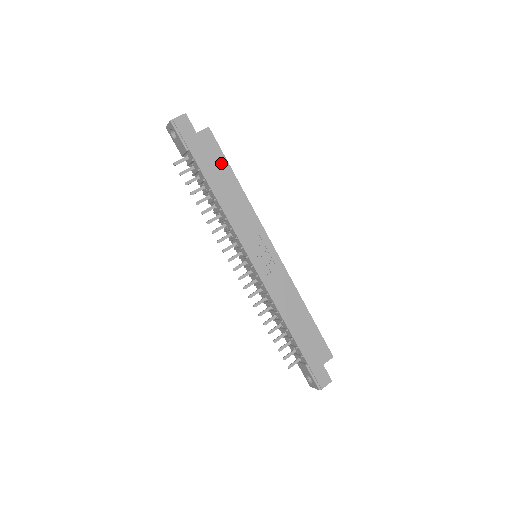
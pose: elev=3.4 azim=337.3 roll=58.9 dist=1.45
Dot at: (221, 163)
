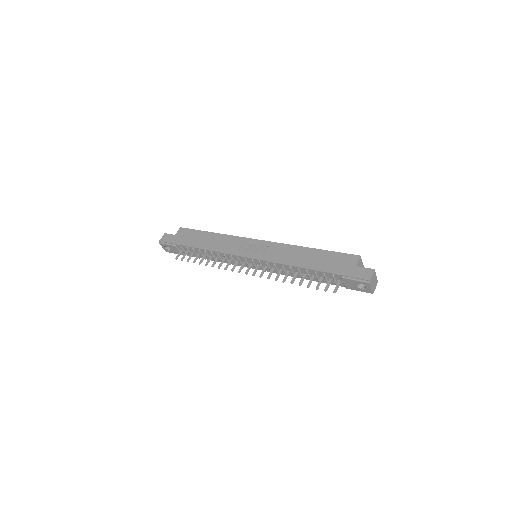
Dot at: (197, 234)
